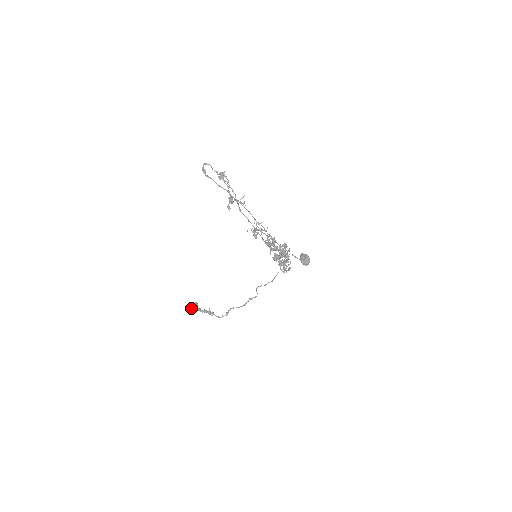
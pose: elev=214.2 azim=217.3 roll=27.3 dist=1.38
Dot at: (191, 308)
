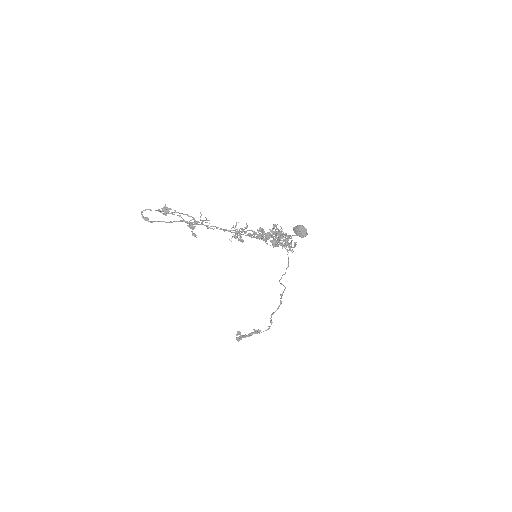
Dot at: (237, 340)
